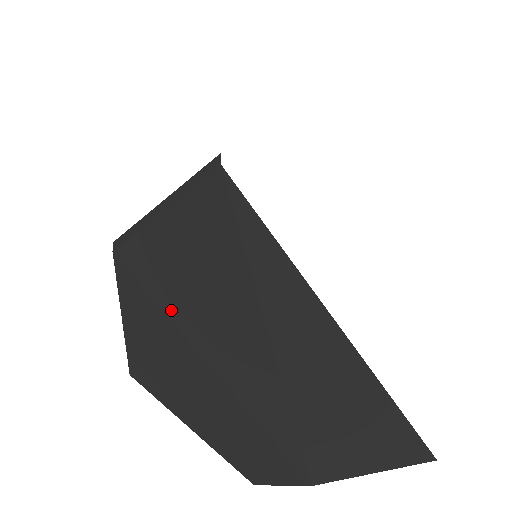
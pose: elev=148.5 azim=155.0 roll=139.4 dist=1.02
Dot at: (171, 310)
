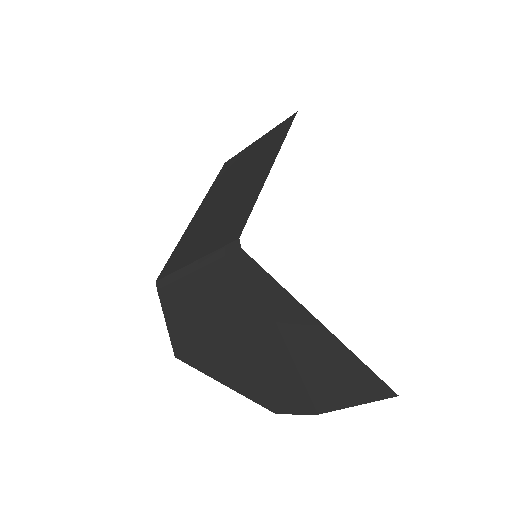
Dot at: (207, 324)
